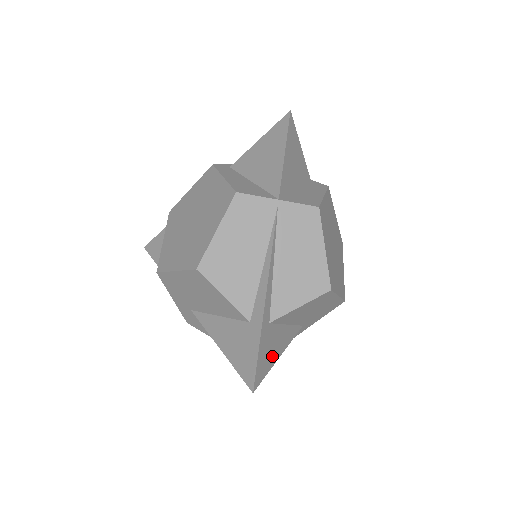
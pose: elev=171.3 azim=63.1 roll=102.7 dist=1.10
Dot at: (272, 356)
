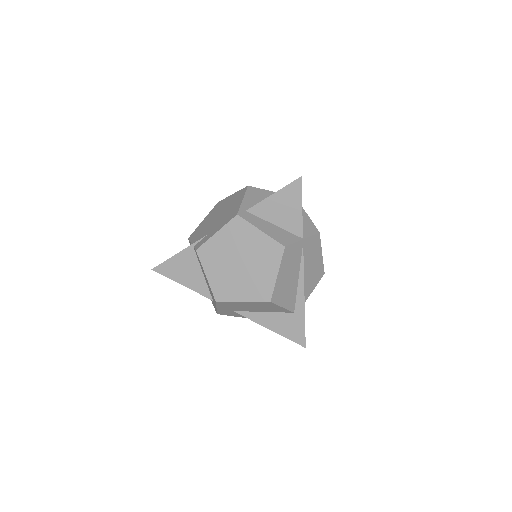
Dot at: occluded
